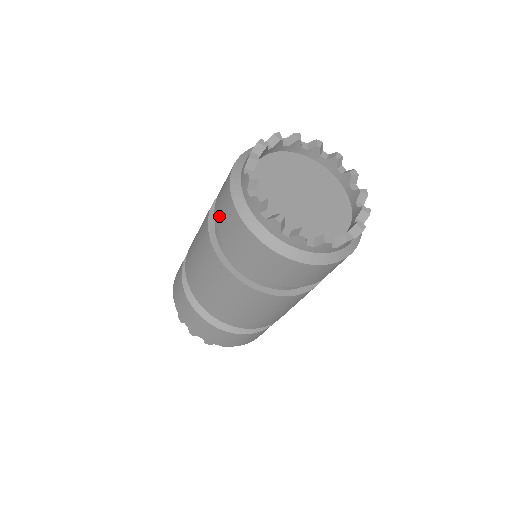
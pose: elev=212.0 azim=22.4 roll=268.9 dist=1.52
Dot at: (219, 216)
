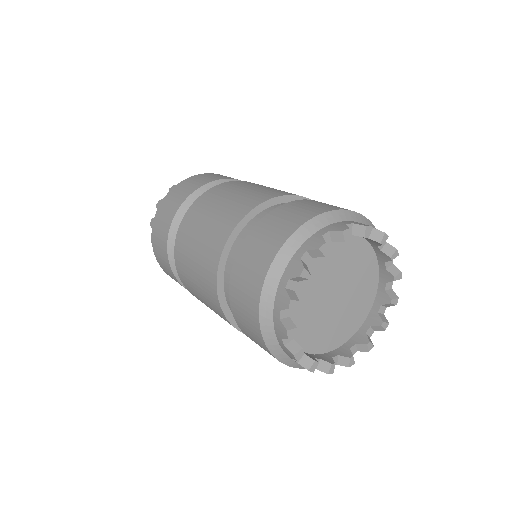
Dot at: (237, 282)
